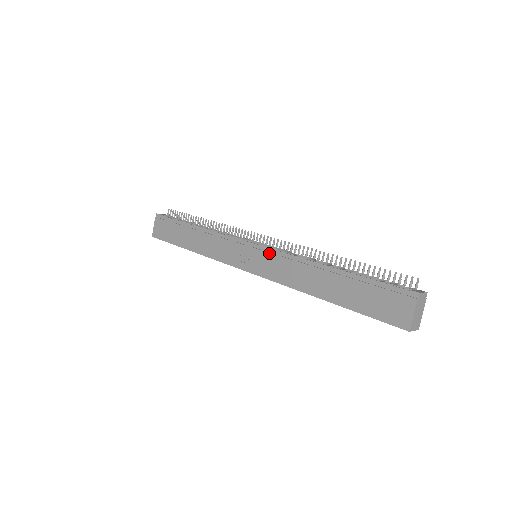
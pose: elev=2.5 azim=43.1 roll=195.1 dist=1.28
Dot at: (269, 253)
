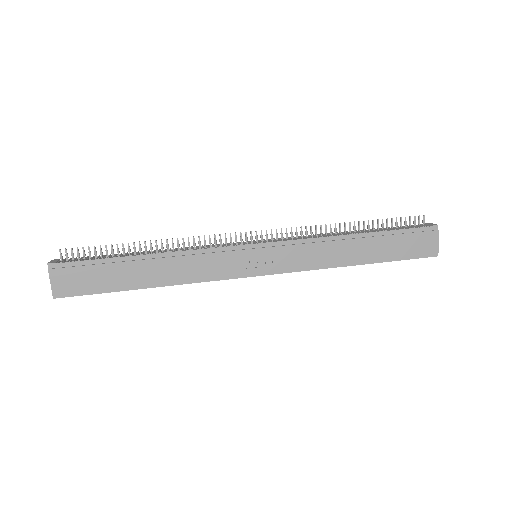
Dot at: (284, 246)
